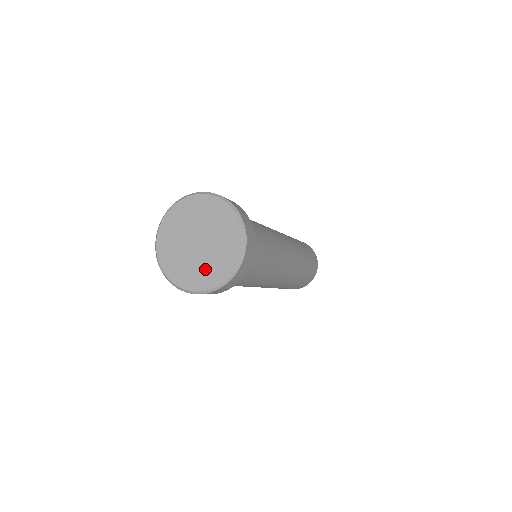
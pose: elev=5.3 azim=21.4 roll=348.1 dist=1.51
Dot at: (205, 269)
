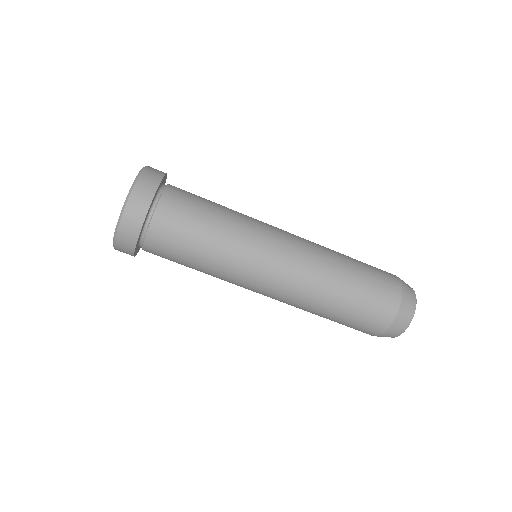
Dot at: occluded
